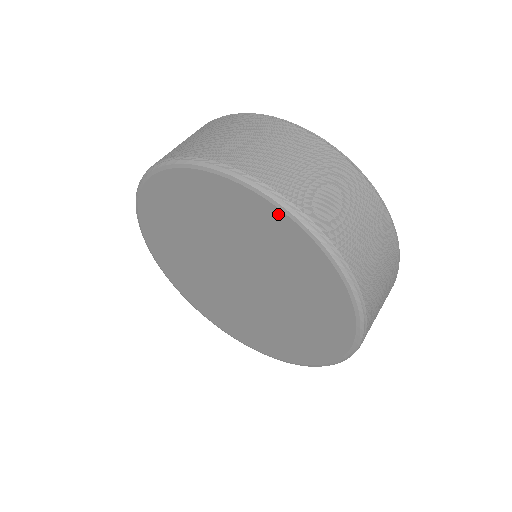
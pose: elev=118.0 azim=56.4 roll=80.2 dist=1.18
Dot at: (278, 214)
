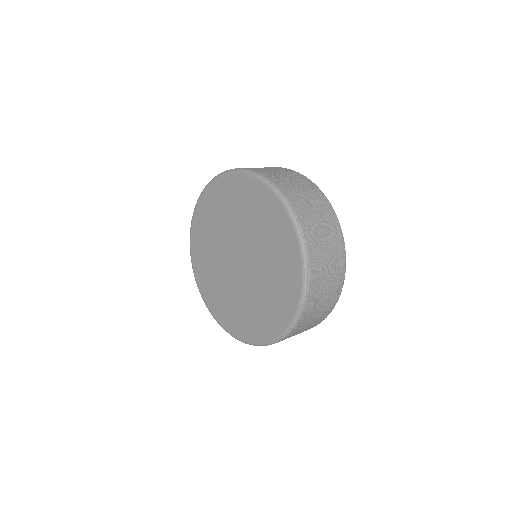
Dot at: (297, 295)
